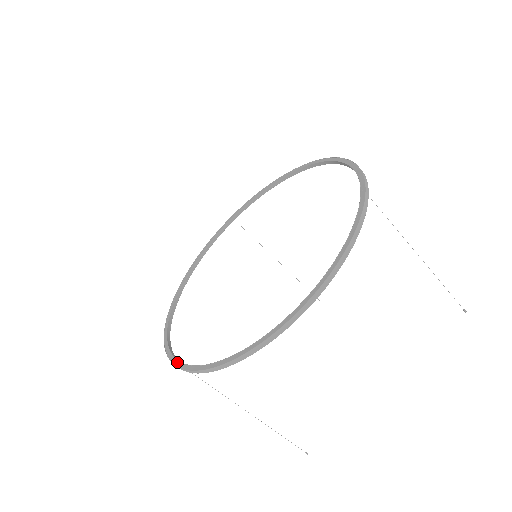
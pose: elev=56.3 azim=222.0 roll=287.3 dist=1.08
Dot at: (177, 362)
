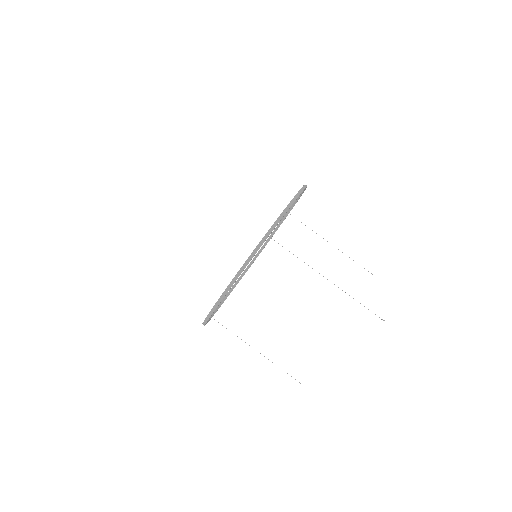
Dot at: (260, 241)
